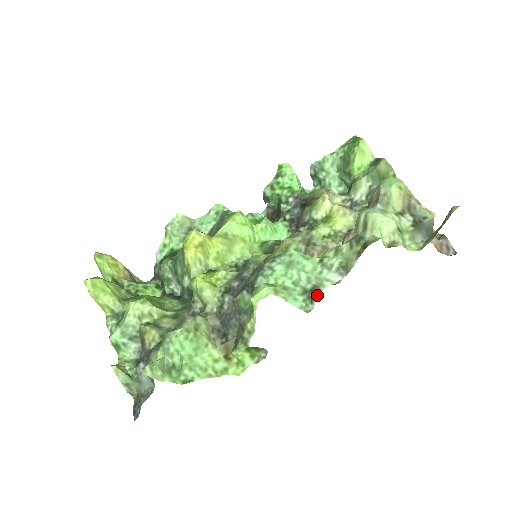
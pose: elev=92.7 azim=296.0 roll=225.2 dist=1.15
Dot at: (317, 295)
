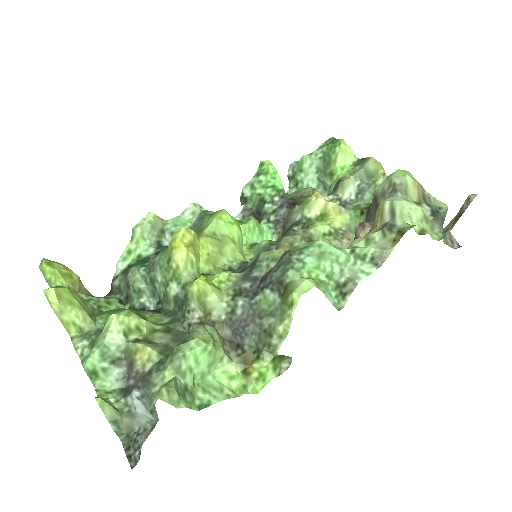
Dot at: (351, 289)
